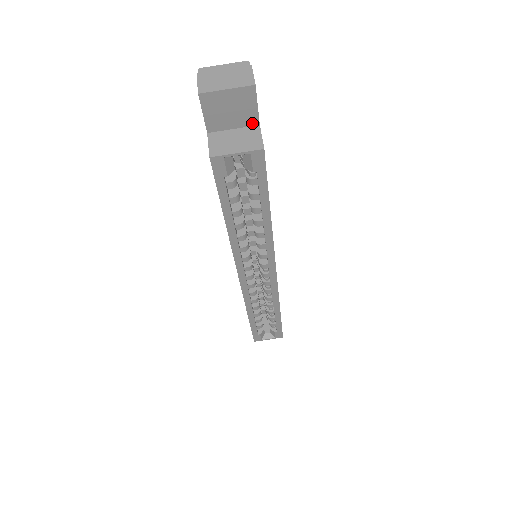
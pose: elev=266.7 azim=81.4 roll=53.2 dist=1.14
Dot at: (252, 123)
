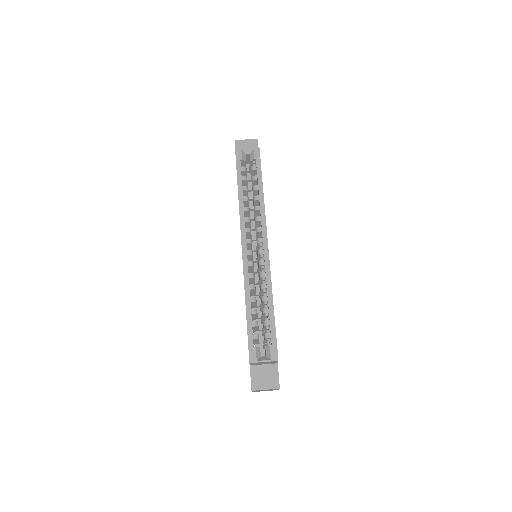
Dot at: occluded
